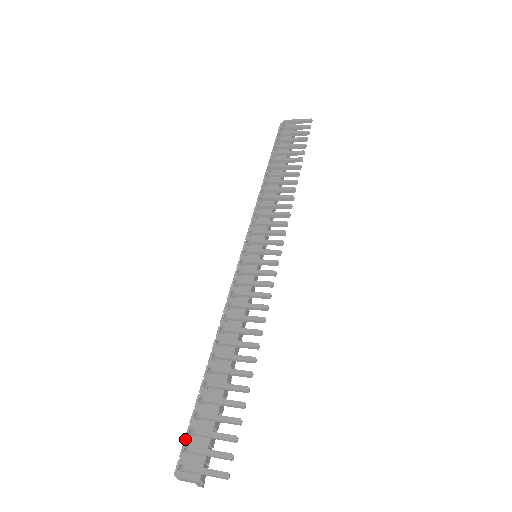
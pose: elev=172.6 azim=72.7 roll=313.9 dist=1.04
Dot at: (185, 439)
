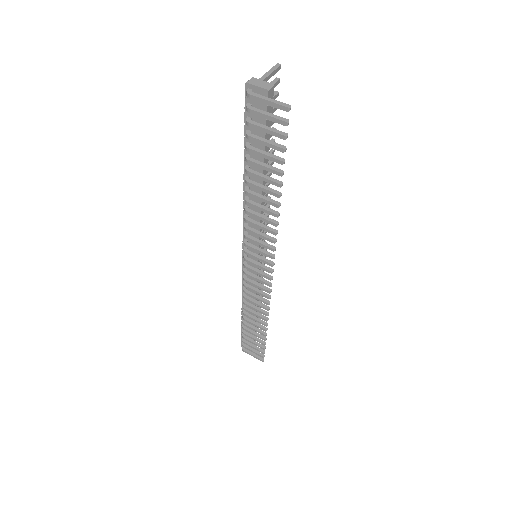
Dot at: (241, 338)
